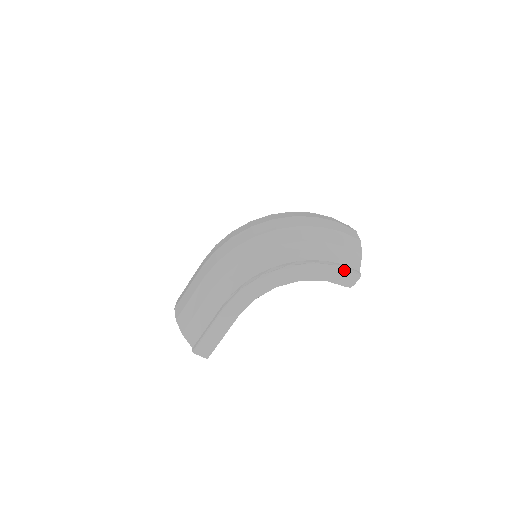
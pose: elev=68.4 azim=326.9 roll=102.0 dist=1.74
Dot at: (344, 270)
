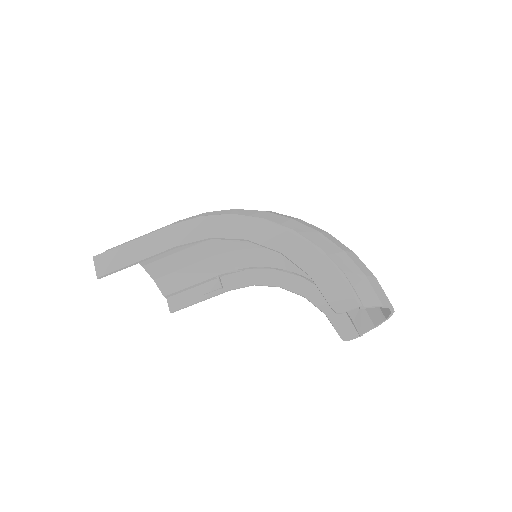
Dot at: (344, 278)
